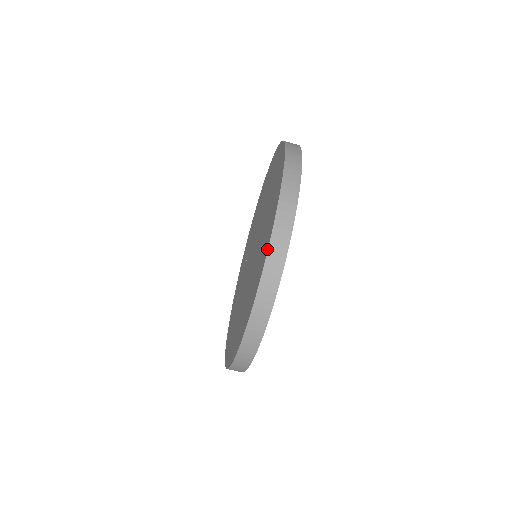
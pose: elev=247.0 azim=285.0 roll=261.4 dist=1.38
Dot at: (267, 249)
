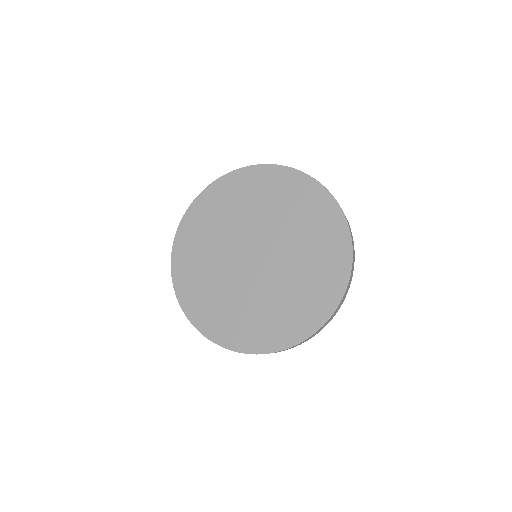
Dot at: (220, 345)
